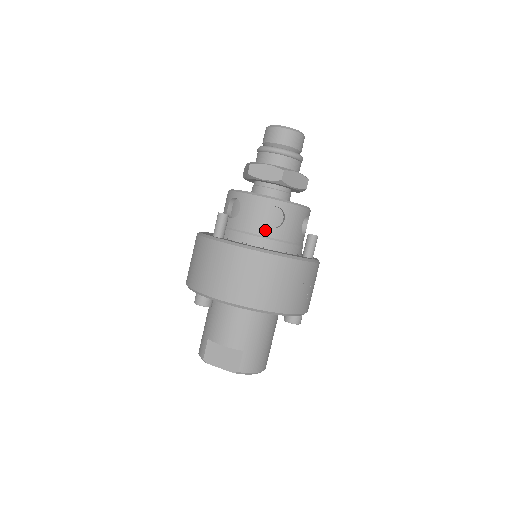
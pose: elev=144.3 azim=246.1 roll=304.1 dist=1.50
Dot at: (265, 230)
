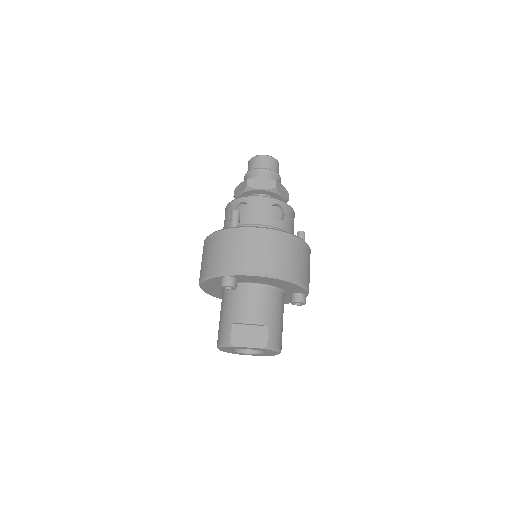
Dot at: (273, 222)
